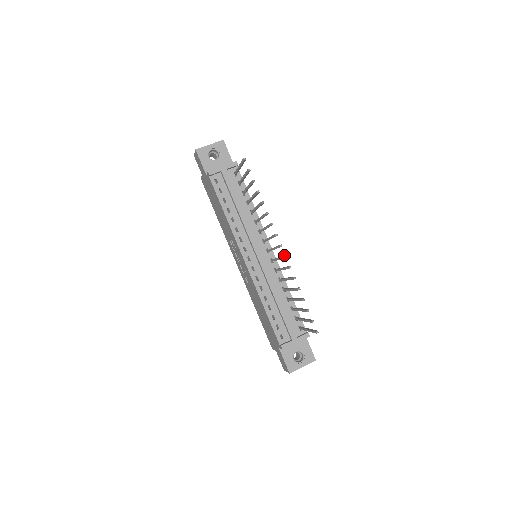
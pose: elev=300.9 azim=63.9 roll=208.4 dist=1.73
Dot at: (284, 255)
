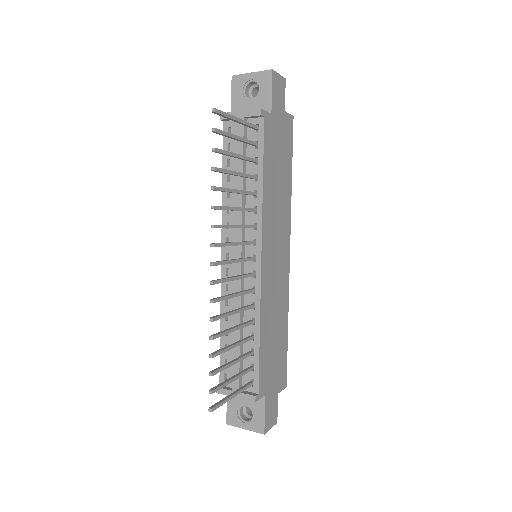
Dot at: (217, 279)
